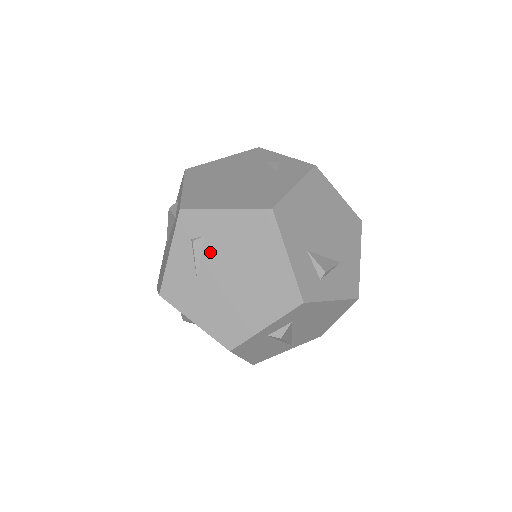
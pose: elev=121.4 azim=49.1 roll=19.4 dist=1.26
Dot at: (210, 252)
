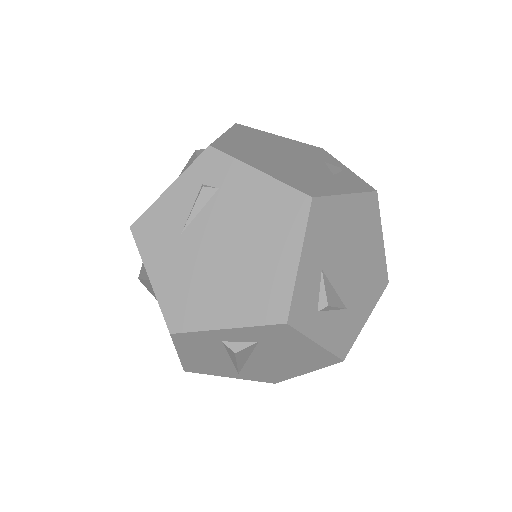
Dot at: (215, 209)
